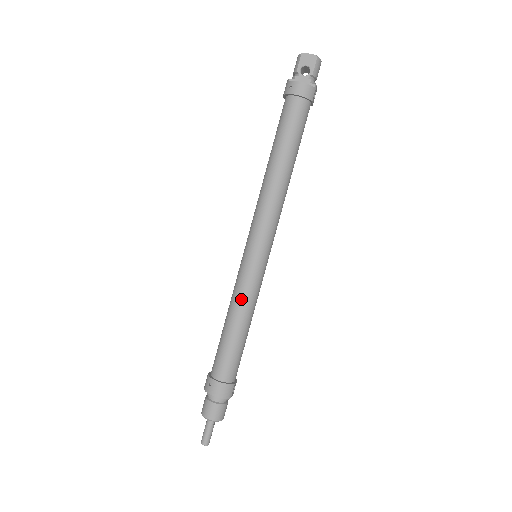
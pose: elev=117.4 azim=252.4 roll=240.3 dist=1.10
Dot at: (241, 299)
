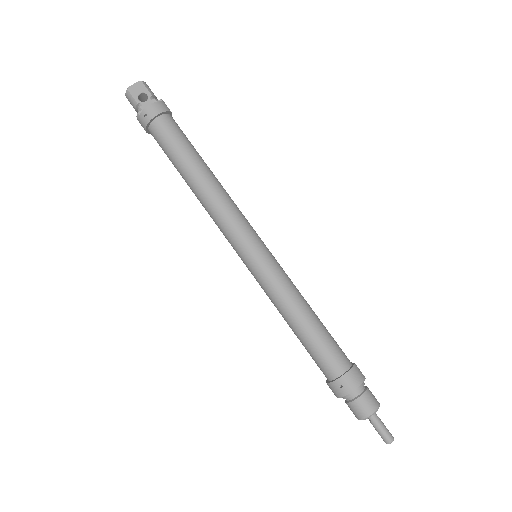
Dot at: (285, 294)
